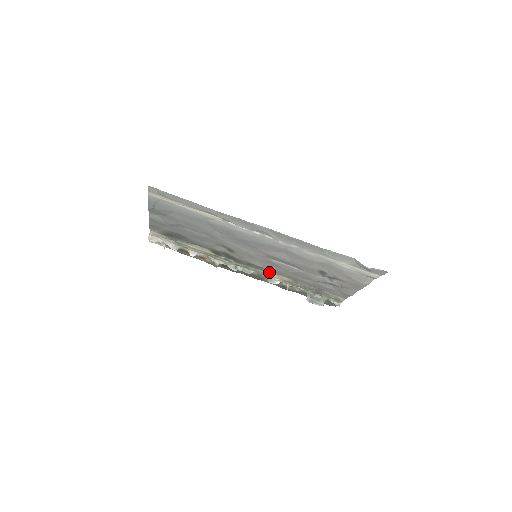
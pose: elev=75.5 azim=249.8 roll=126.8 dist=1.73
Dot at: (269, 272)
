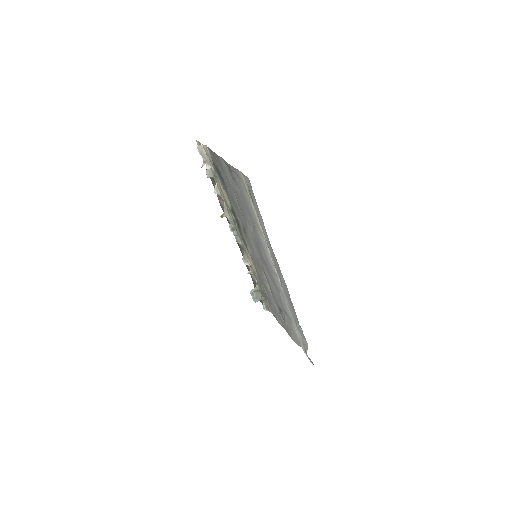
Dot at: (250, 257)
